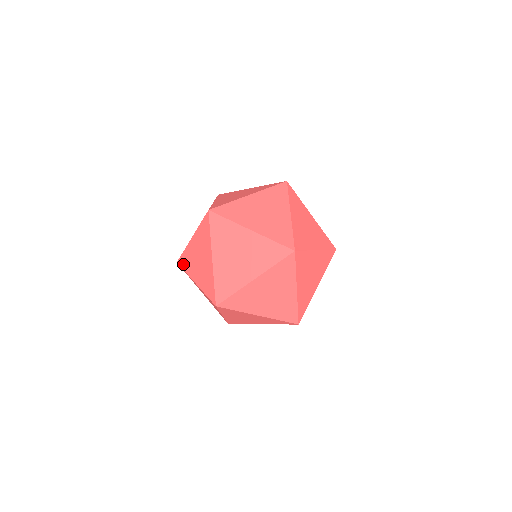
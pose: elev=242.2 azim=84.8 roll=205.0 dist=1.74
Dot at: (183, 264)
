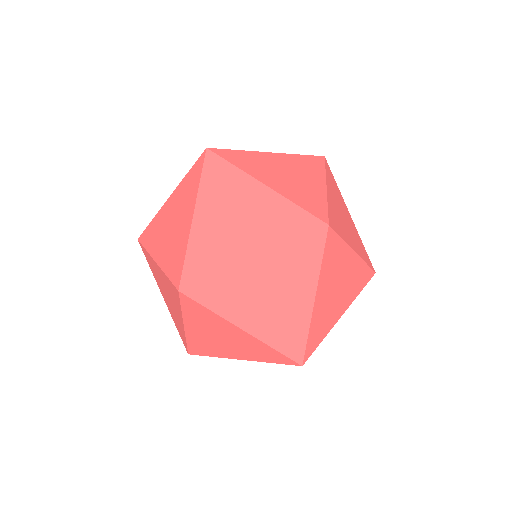
Dot at: (146, 238)
